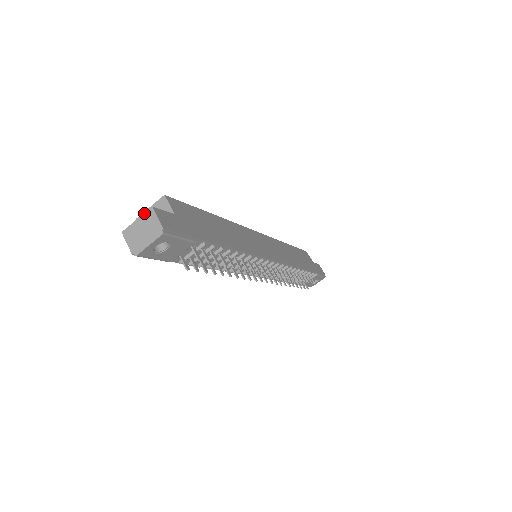
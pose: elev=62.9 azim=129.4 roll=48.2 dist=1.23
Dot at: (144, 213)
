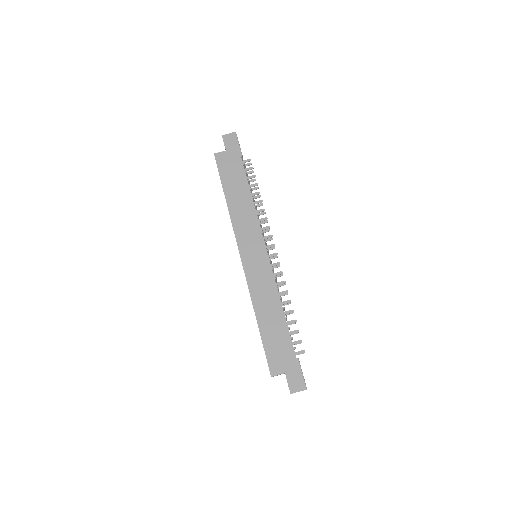
Dot at: occluded
